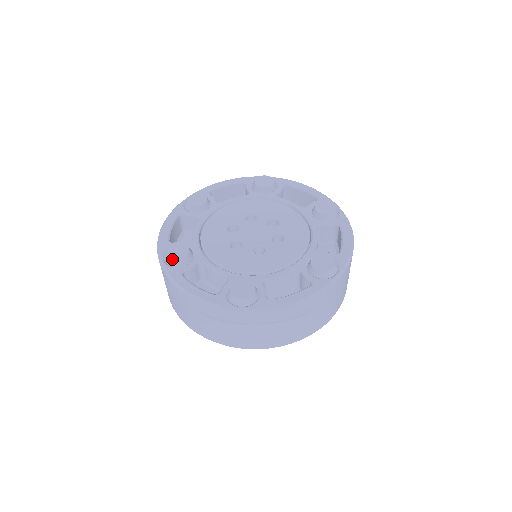
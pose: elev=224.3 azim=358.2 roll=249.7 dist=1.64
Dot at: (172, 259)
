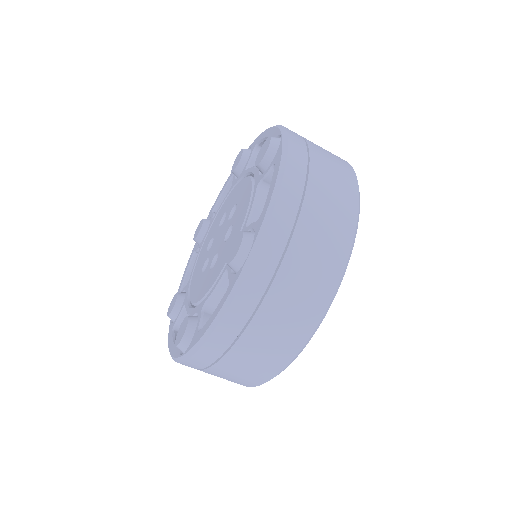
Dot at: (181, 339)
